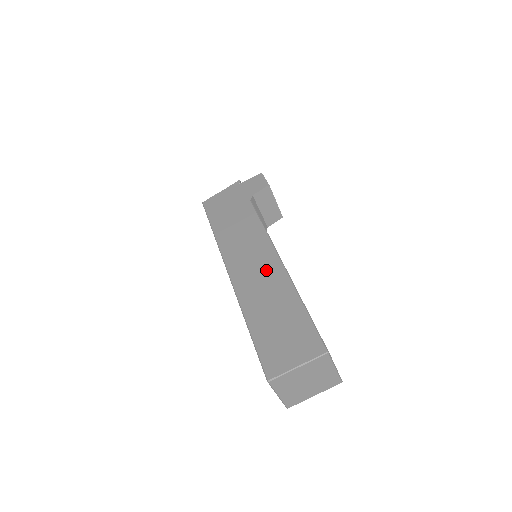
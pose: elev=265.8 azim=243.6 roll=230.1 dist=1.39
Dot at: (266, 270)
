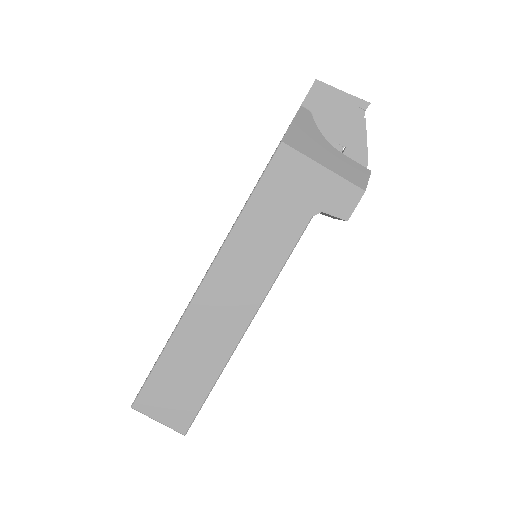
Dot at: (229, 320)
